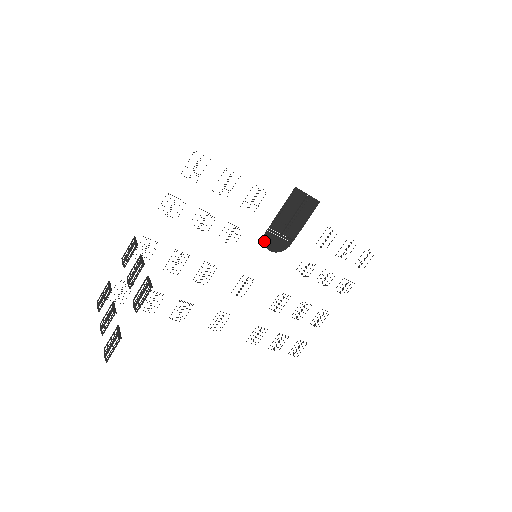
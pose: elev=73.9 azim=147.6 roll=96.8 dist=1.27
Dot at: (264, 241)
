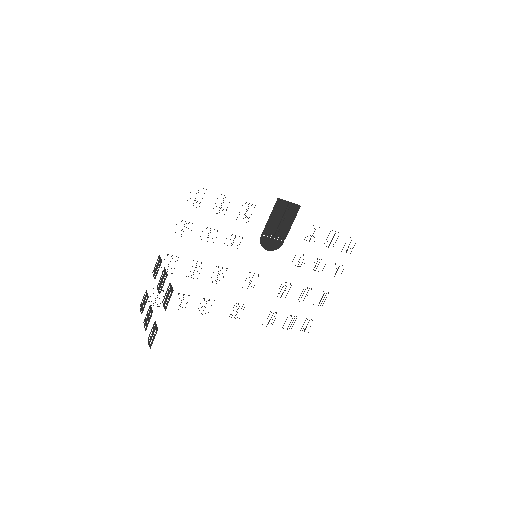
Dot at: (261, 243)
